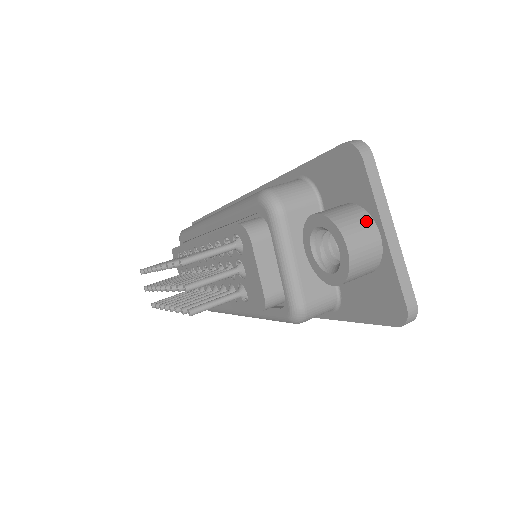
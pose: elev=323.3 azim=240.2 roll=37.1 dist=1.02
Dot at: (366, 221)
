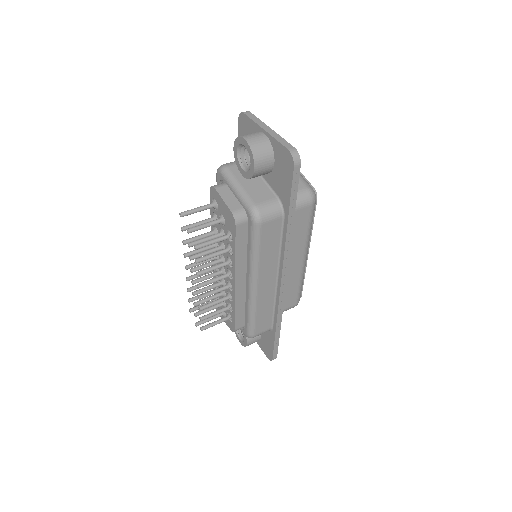
Dot at: (255, 133)
